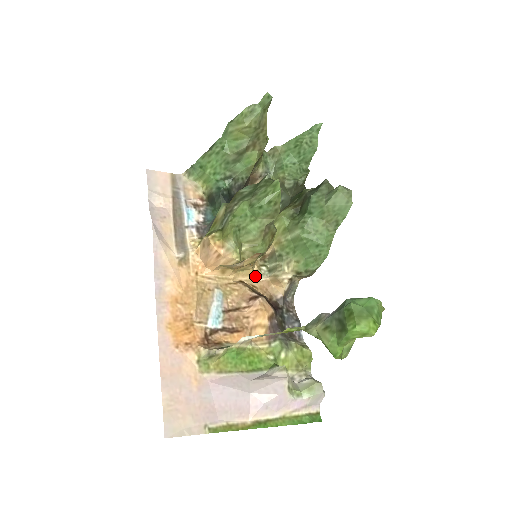
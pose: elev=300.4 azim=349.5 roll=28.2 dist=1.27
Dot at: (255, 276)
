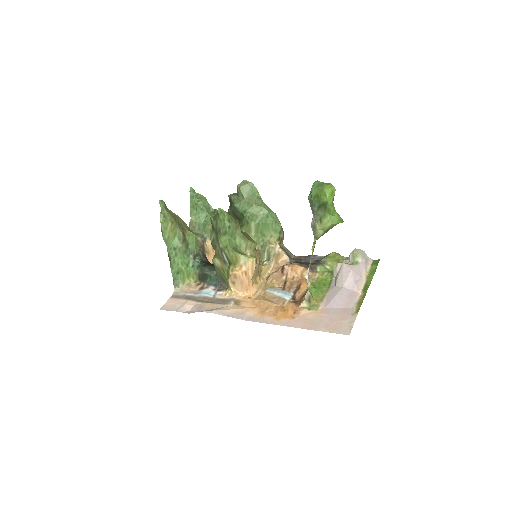
Dot at: (268, 269)
